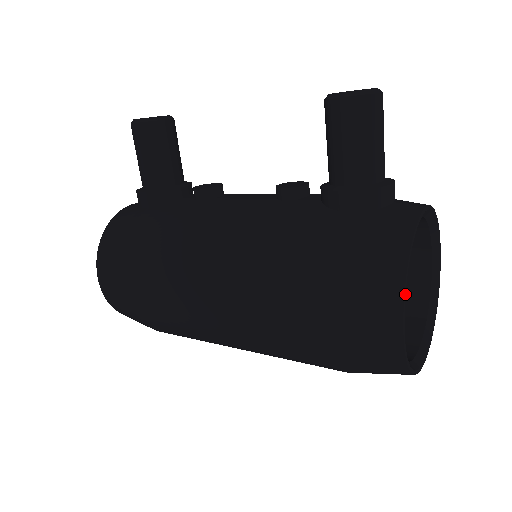
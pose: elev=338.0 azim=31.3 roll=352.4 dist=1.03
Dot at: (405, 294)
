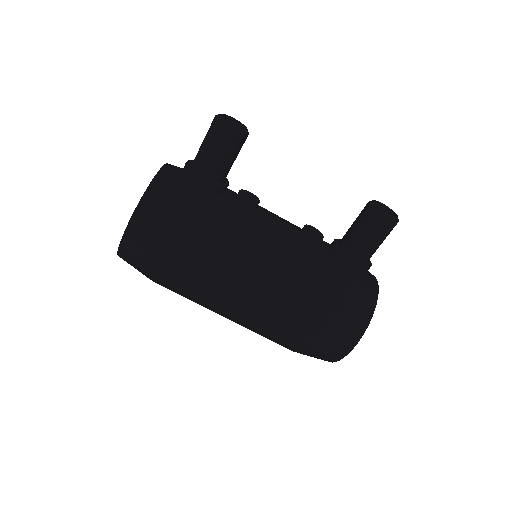
Dot at: (363, 333)
